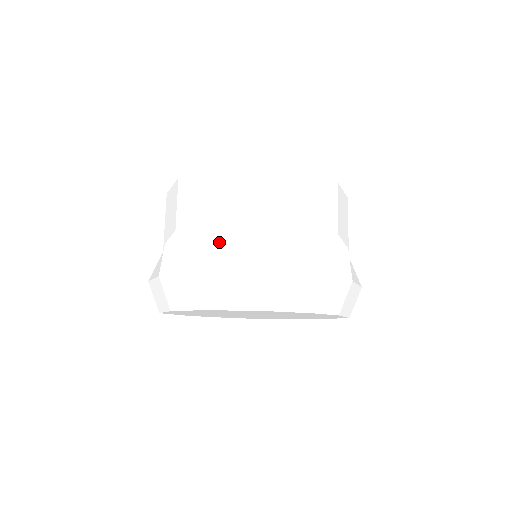
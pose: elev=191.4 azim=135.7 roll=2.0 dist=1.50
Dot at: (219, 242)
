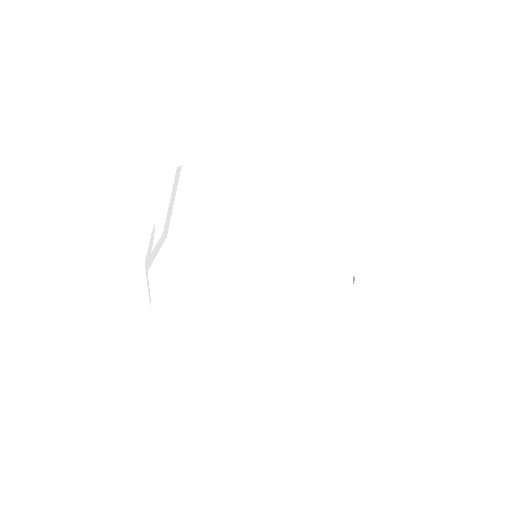
Dot at: (173, 247)
